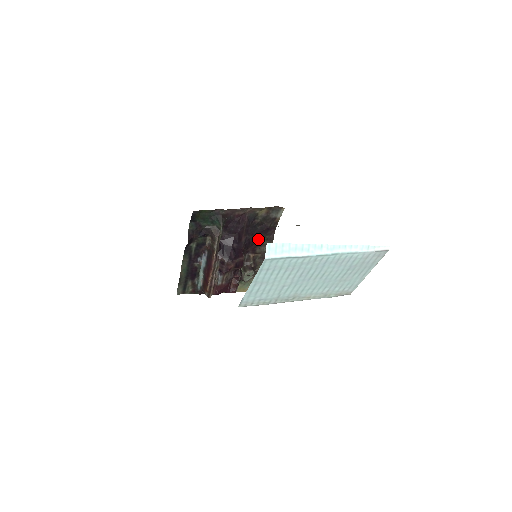
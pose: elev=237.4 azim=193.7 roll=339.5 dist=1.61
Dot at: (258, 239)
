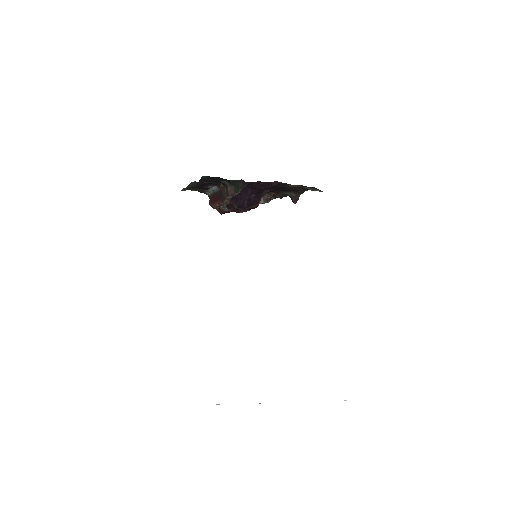
Dot at: occluded
